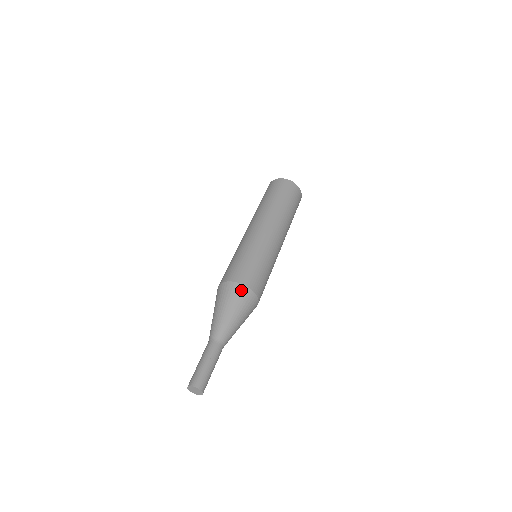
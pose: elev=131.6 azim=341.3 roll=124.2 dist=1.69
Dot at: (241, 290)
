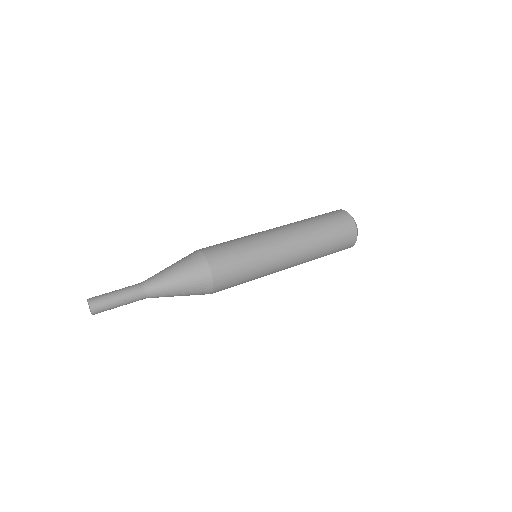
Dot at: (204, 271)
